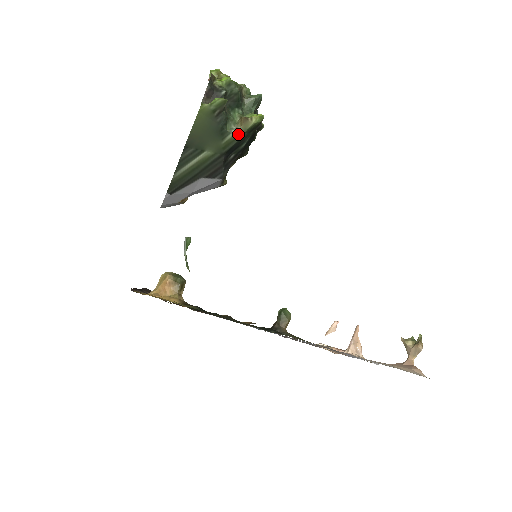
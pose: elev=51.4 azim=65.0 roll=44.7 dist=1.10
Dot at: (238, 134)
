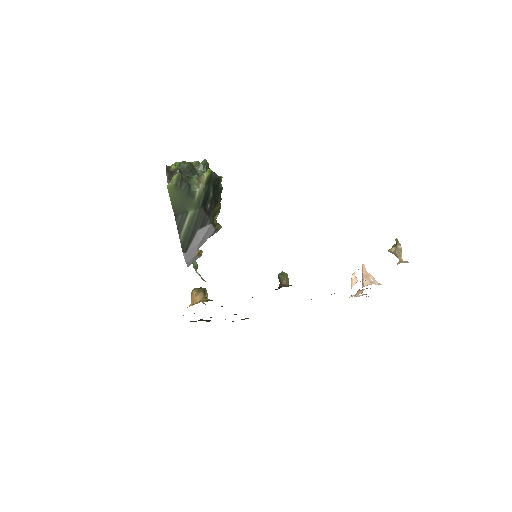
Dot at: (201, 189)
